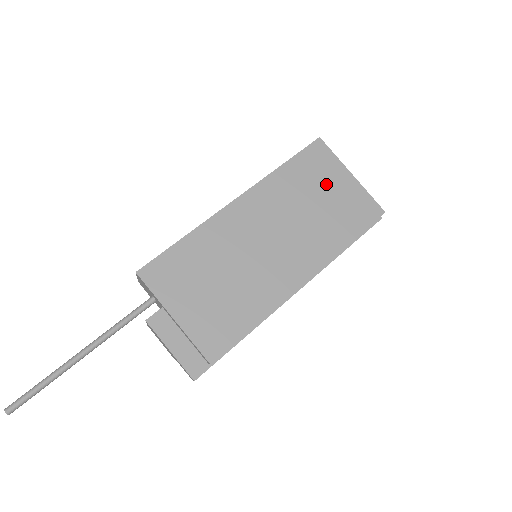
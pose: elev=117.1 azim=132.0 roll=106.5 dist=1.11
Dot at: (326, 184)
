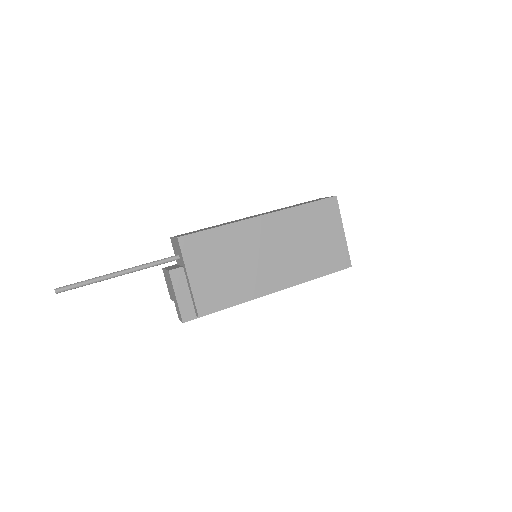
Dot at: (325, 231)
